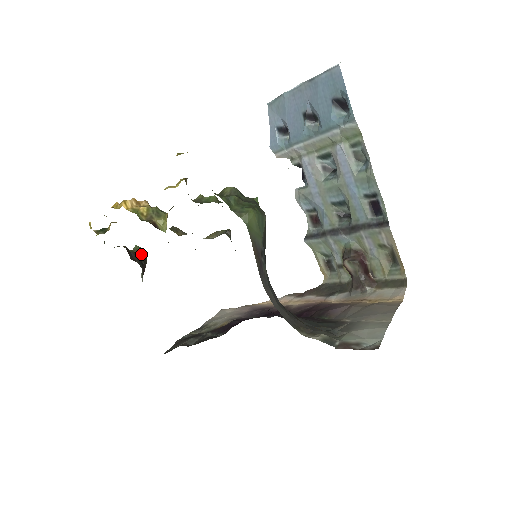
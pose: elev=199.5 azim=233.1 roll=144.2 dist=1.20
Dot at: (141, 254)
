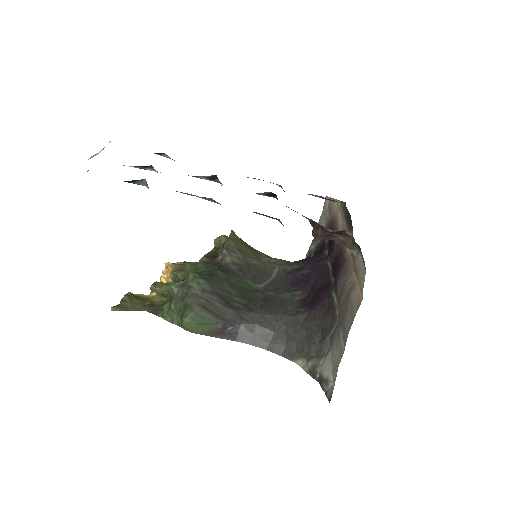
Dot at: (221, 244)
